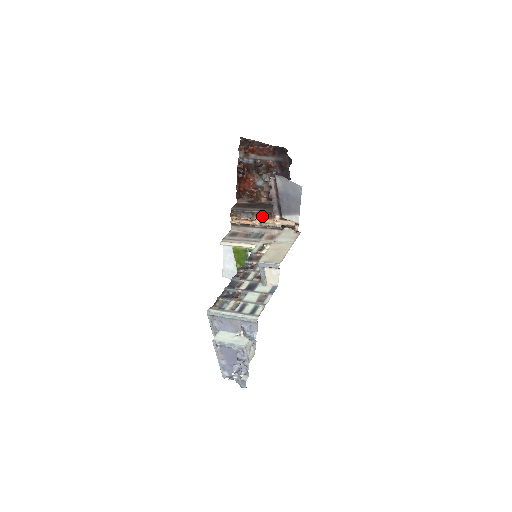
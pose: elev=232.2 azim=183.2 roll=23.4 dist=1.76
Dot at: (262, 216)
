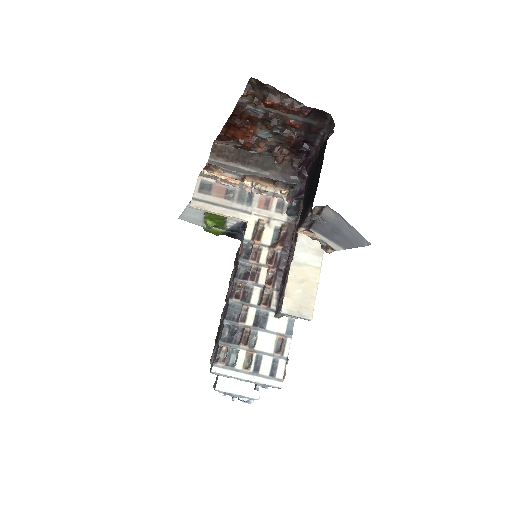
Dot at: (258, 178)
